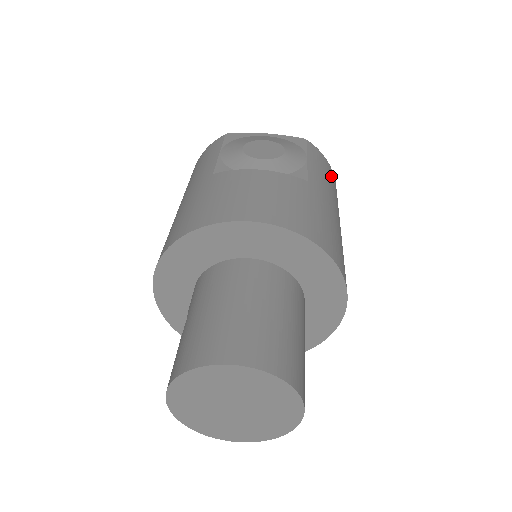
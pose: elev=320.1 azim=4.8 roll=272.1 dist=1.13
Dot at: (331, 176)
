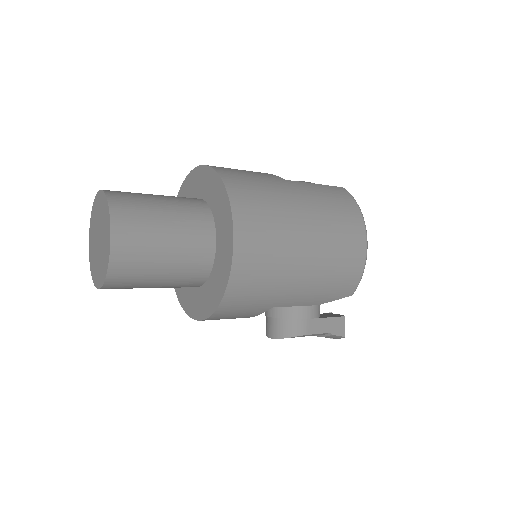
Dot at: (345, 207)
